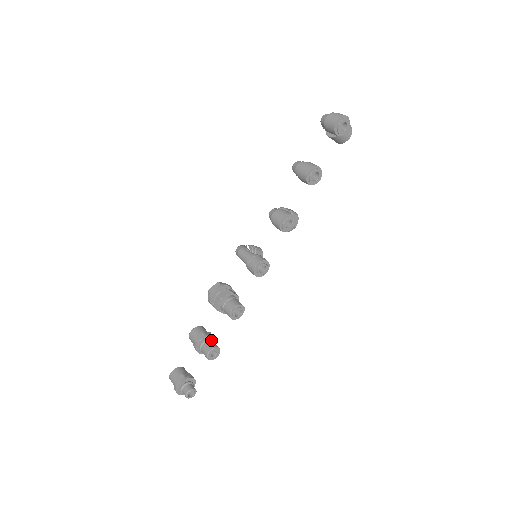
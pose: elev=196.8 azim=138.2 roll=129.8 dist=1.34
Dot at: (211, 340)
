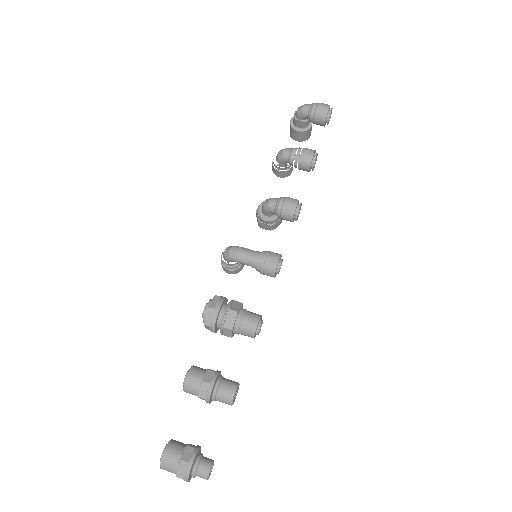
Dot at: (223, 377)
